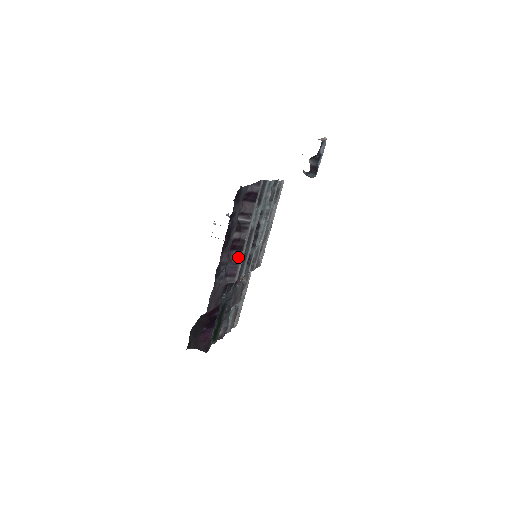
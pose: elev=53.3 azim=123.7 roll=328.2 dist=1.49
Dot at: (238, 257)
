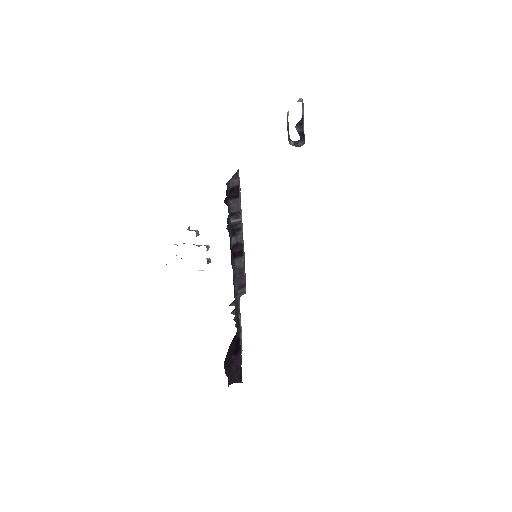
Dot at: (241, 264)
